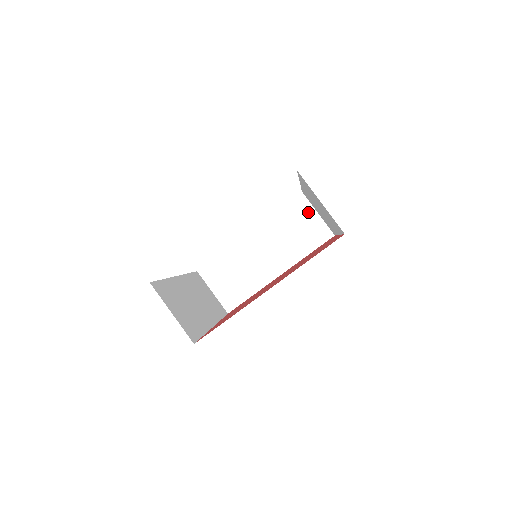
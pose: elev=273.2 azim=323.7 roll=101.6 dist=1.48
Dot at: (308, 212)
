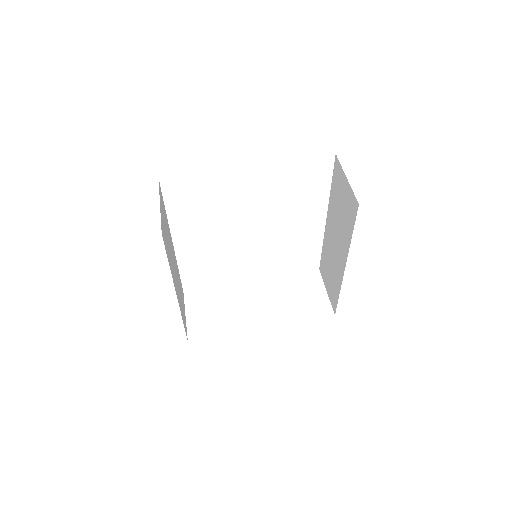
Dot at: (317, 286)
